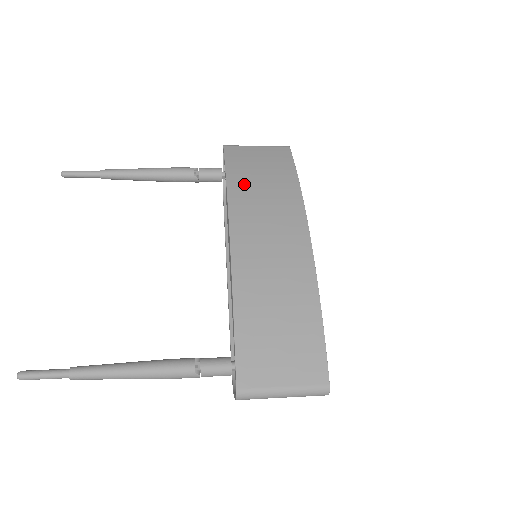
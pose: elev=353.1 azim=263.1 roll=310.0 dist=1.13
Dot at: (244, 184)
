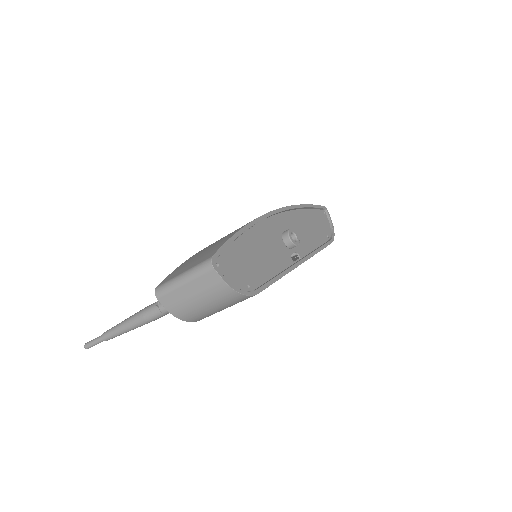
Dot at: occluded
